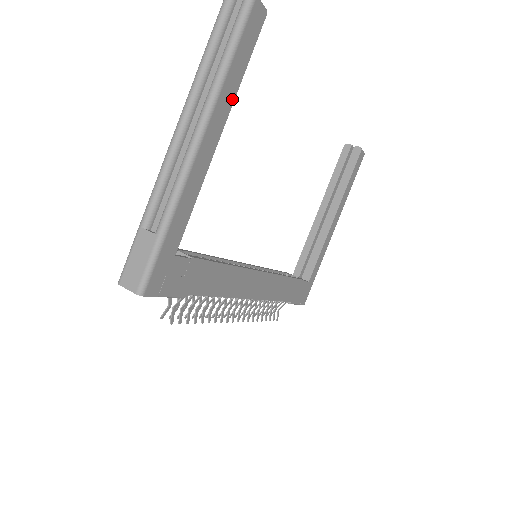
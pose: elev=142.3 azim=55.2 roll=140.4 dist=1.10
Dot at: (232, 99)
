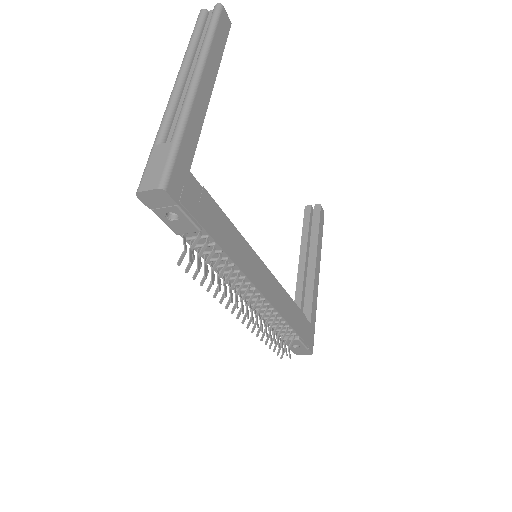
Dot at: (217, 65)
